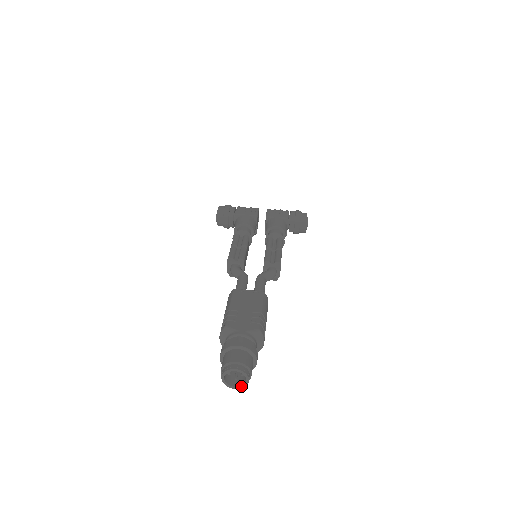
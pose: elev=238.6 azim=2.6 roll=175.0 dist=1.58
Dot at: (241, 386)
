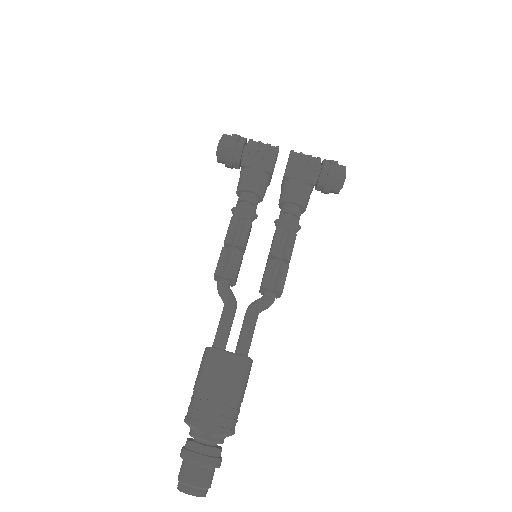
Dot at: occluded
